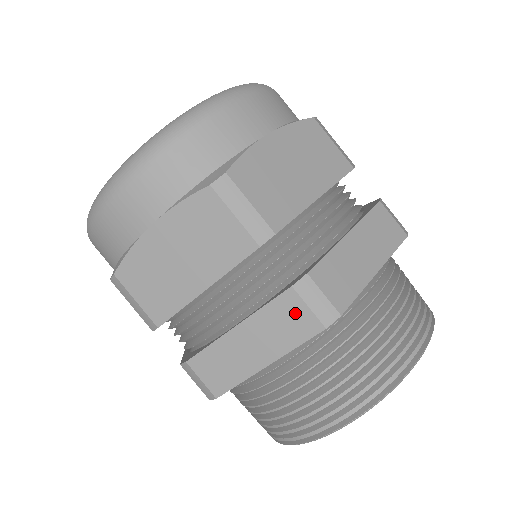
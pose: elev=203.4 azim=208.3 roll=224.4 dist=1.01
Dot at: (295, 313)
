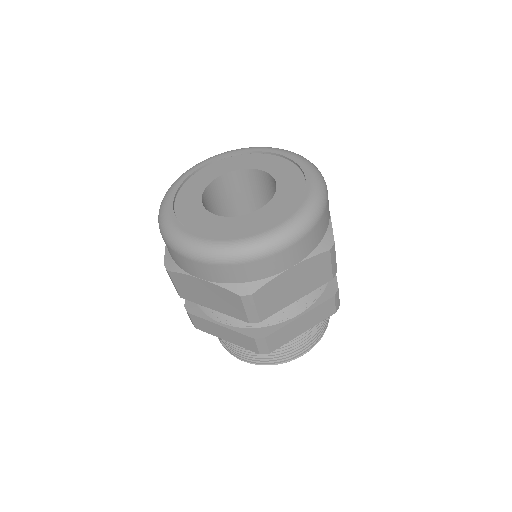
Dot at: (329, 307)
